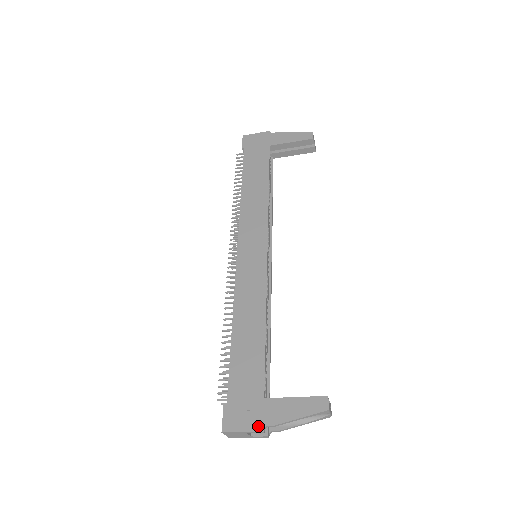
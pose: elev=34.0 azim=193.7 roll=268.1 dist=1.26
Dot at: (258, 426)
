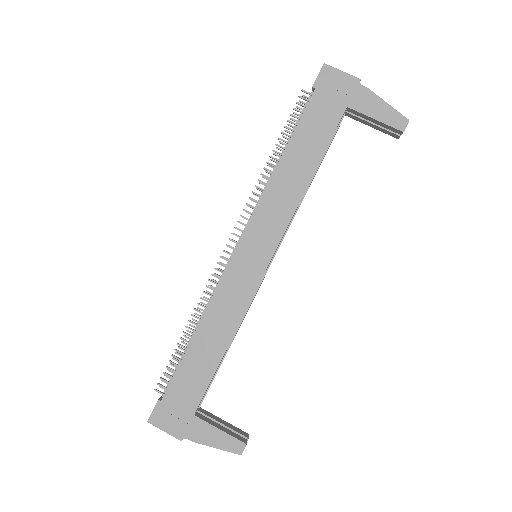
Dot at: (179, 435)
